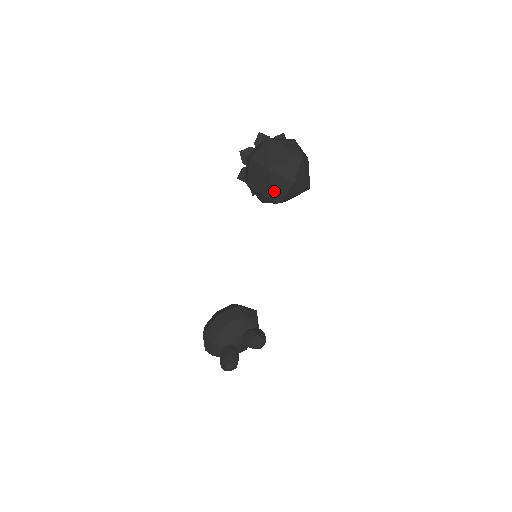
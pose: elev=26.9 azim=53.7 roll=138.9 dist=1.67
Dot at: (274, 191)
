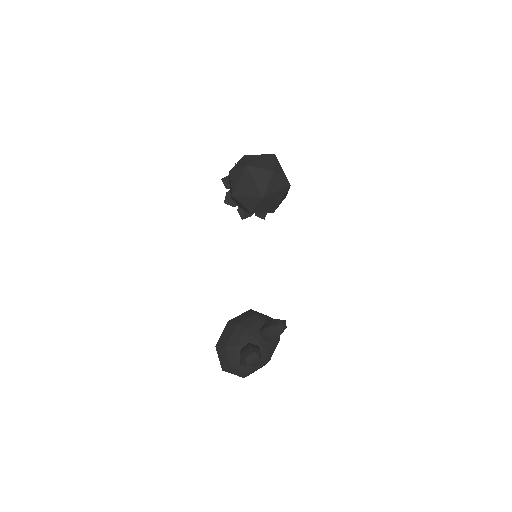
Dot at: (257, 186)
